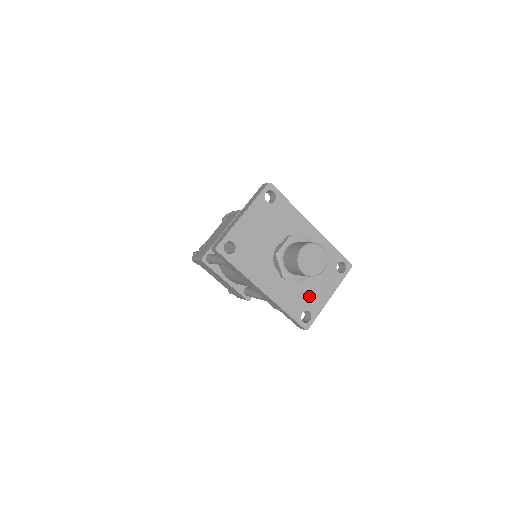
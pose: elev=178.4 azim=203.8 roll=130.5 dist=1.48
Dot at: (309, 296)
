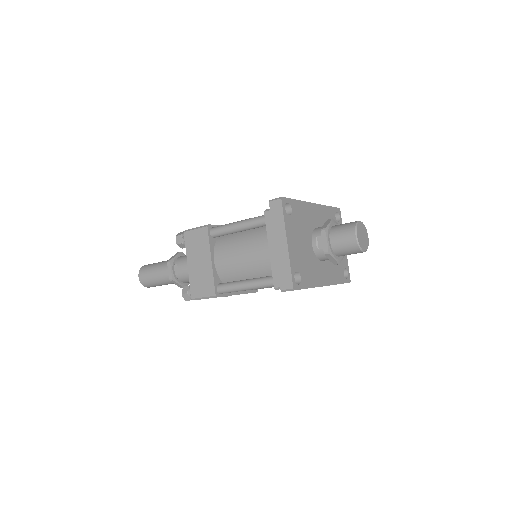
Dot at: occluded
